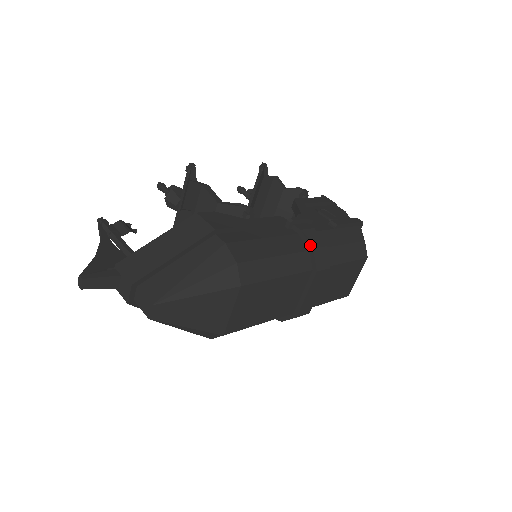
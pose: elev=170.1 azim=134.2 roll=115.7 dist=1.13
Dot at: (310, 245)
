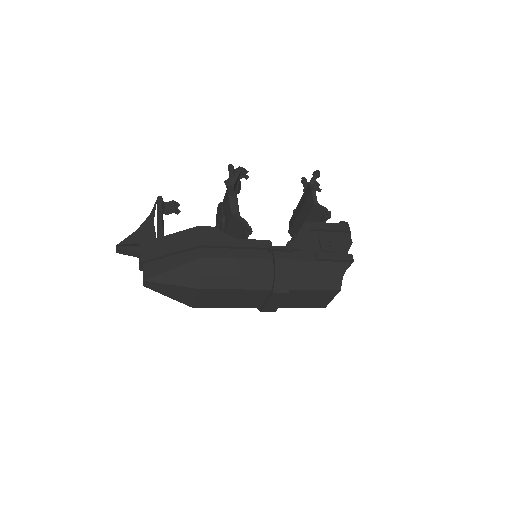
Dot at: (275, 273)
